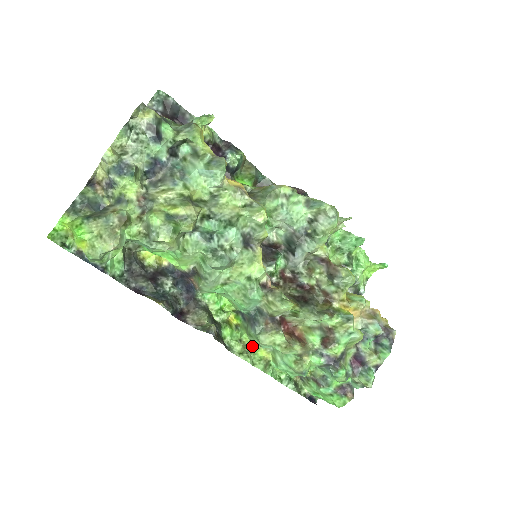
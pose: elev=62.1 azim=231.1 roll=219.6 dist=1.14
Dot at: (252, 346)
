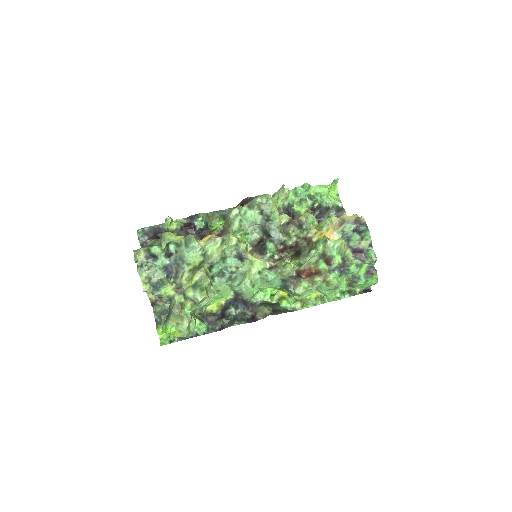
Dot at: (304, 297)
